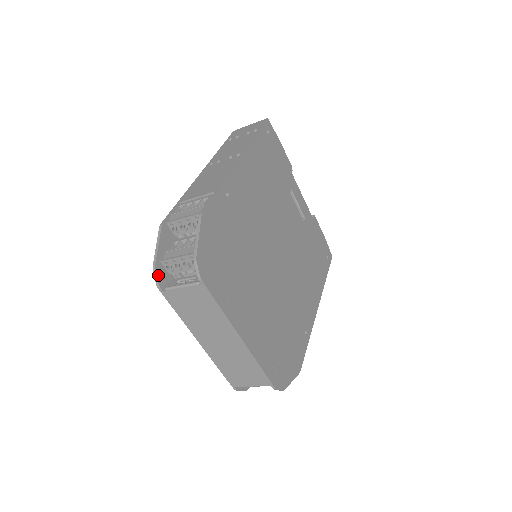
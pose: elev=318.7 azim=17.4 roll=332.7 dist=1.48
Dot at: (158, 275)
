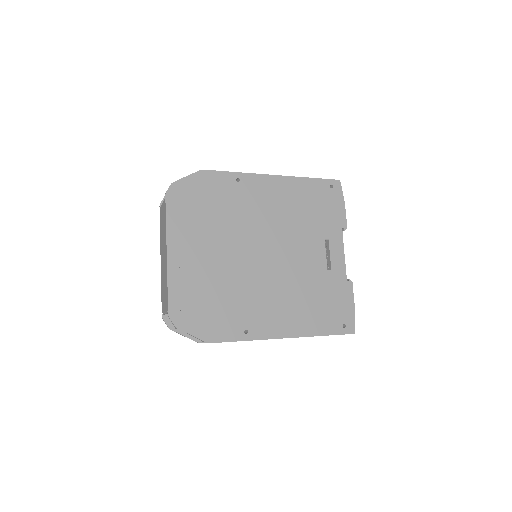
Dot at: occluded
